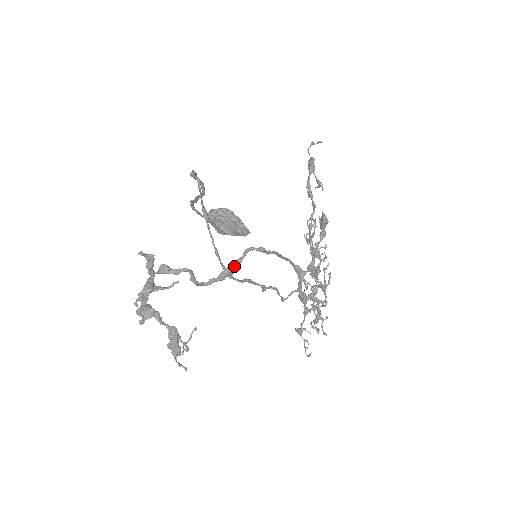
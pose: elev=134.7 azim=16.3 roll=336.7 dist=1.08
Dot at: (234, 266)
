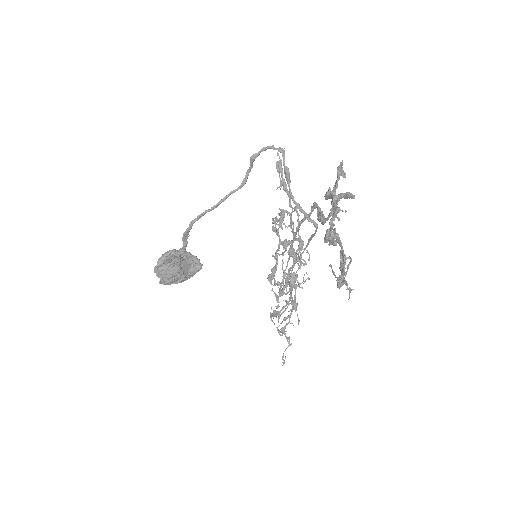
Dot at: (322, 211)
